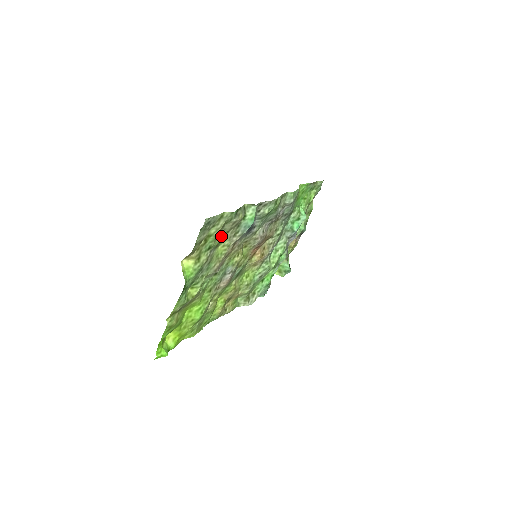
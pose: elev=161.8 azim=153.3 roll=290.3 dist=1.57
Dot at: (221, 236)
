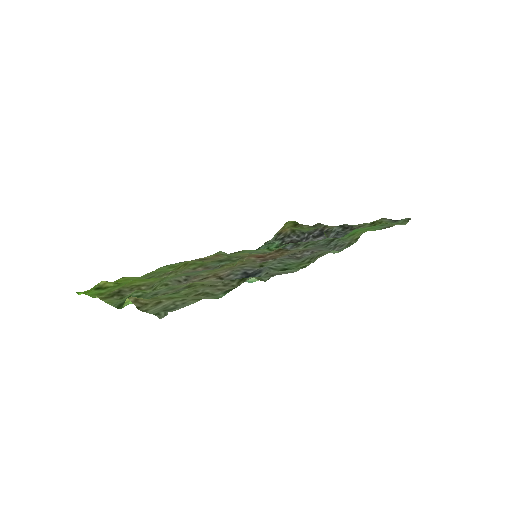
Dot at: (198, 288)
